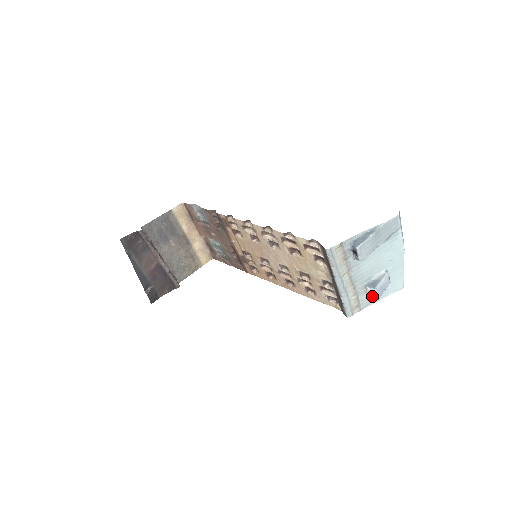
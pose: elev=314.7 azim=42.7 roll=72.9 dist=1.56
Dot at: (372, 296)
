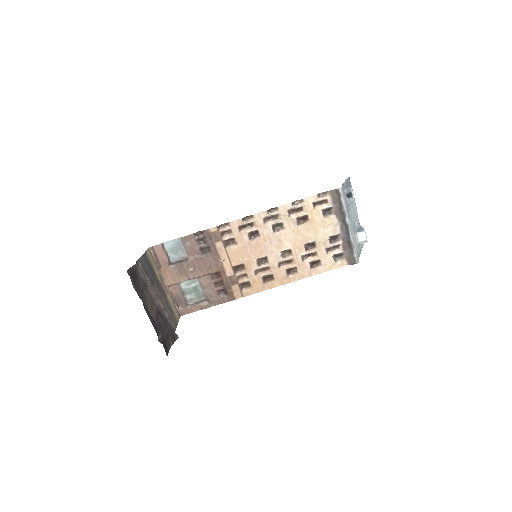
Dot at: (362, 241)
